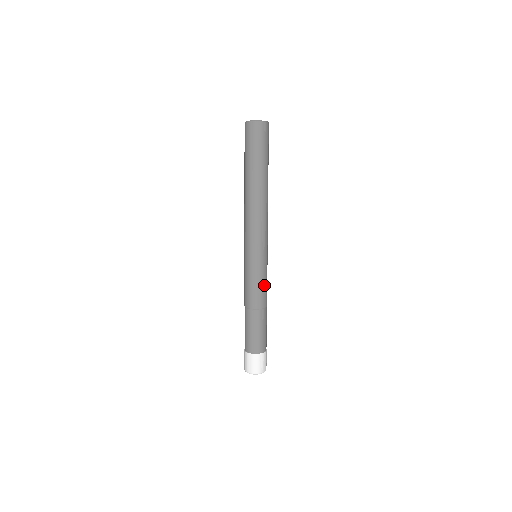
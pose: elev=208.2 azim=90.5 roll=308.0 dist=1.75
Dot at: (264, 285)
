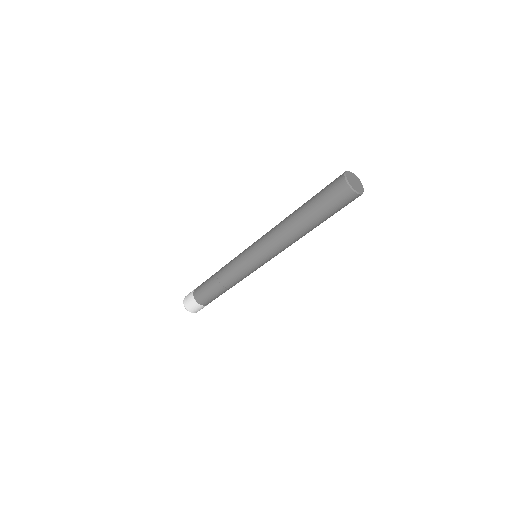
Dot at: occluded
